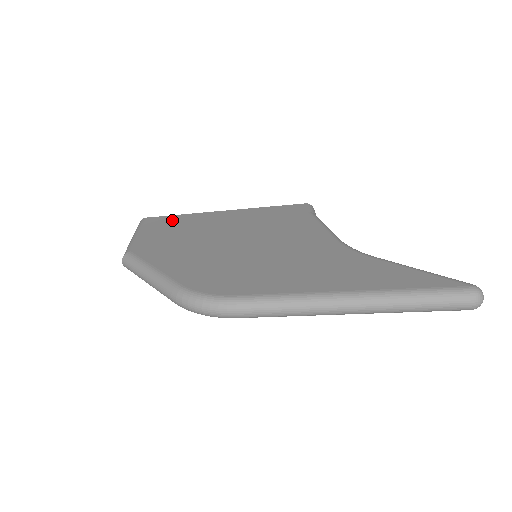
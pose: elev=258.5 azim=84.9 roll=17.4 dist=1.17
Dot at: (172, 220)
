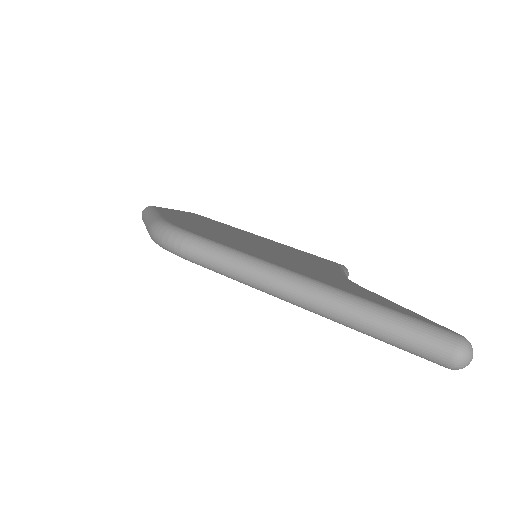
Dot at: (212, 220)
